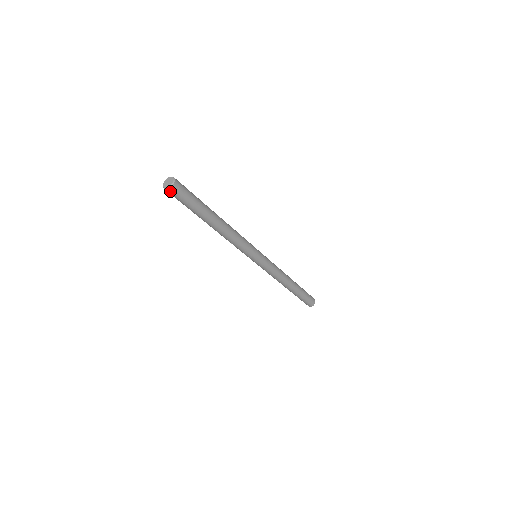
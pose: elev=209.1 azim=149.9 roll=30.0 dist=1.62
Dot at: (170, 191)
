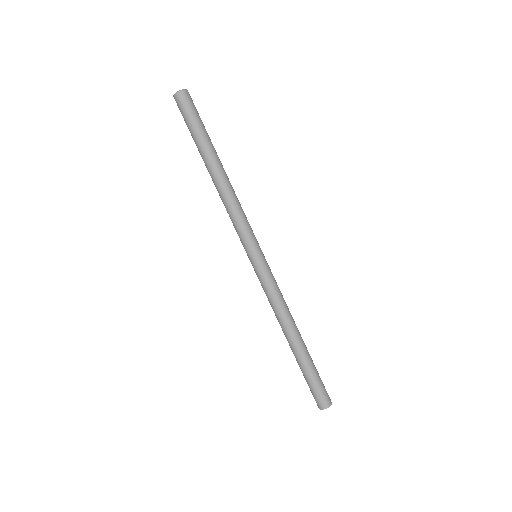
Dot at: (175, 99)
